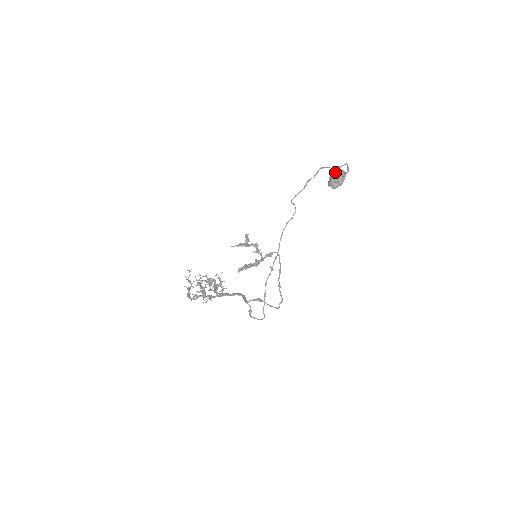
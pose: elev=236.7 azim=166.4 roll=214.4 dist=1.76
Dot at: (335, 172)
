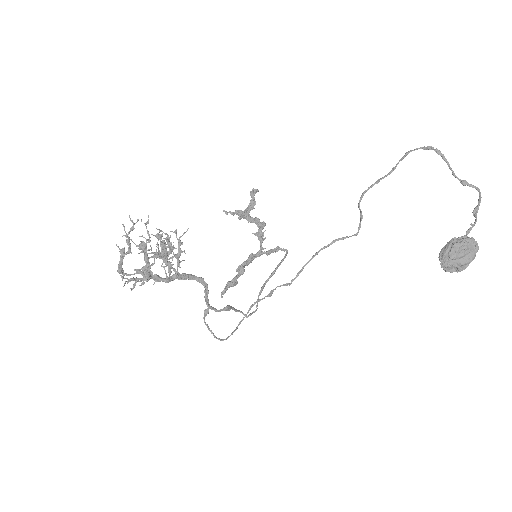
Dot at: (465, 243)
